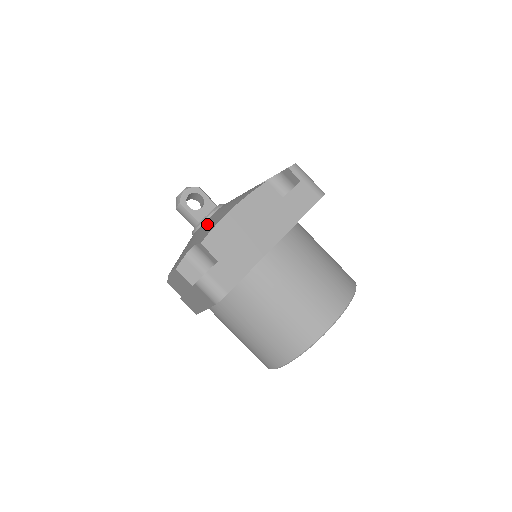
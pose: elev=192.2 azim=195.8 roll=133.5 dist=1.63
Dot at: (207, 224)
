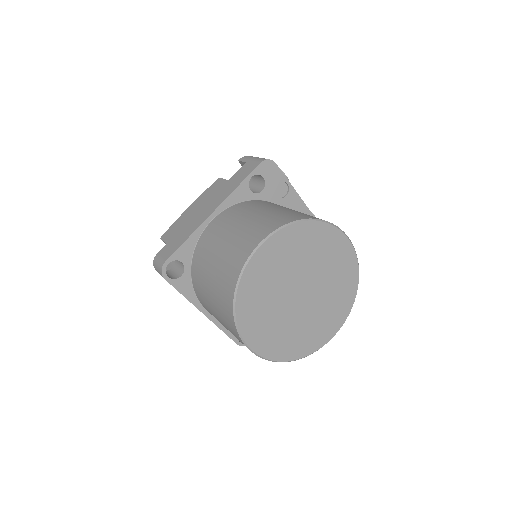
Dot at: occluded
